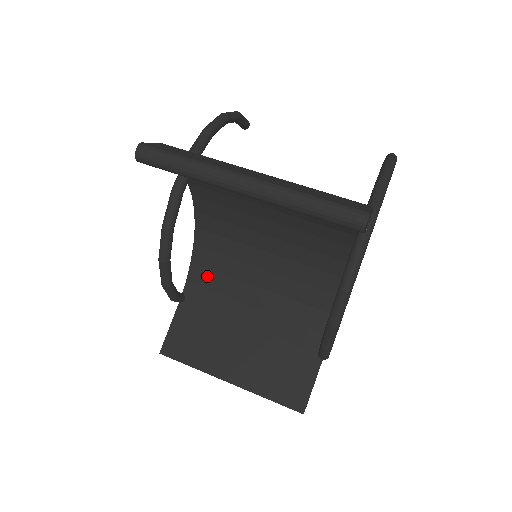
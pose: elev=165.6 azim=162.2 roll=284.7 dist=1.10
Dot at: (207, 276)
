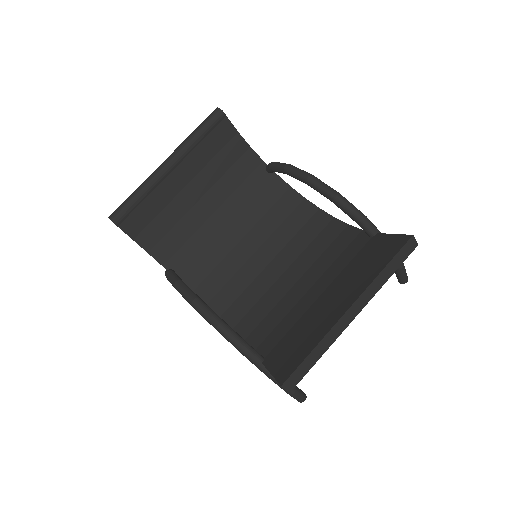
Dot at: (261, 330)
